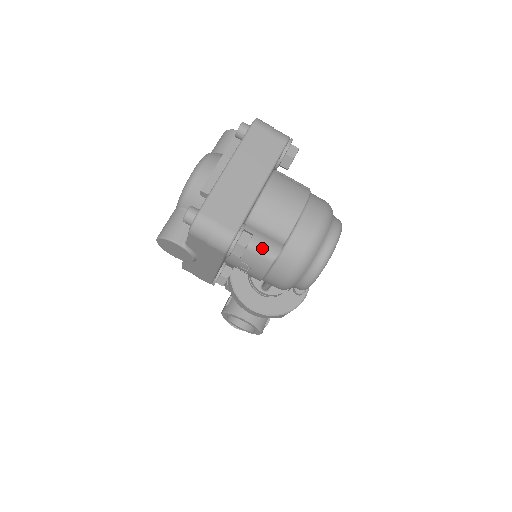
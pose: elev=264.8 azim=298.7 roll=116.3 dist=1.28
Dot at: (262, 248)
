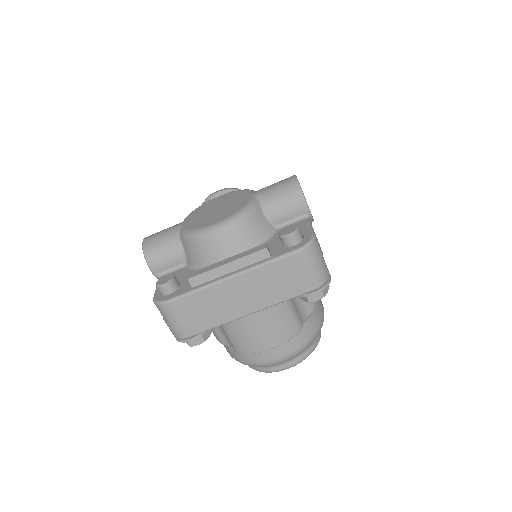
Dot at: (220, 332)
